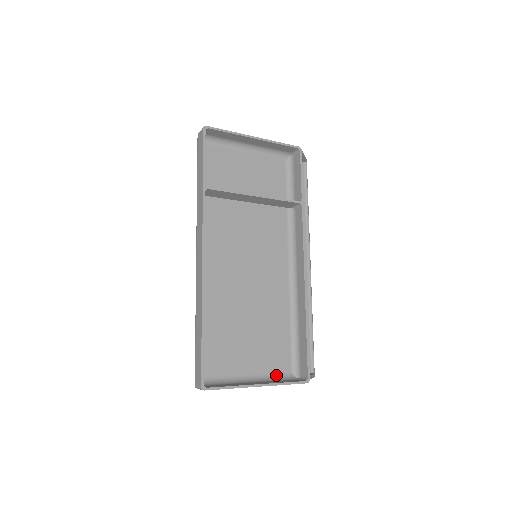
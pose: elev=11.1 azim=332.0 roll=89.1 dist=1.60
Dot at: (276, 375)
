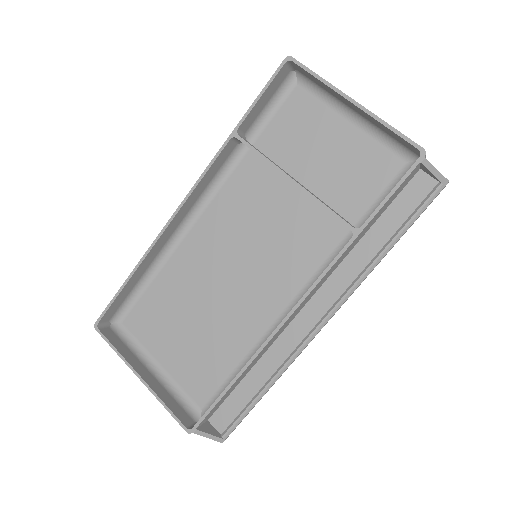
Dot at: (185, 393)
